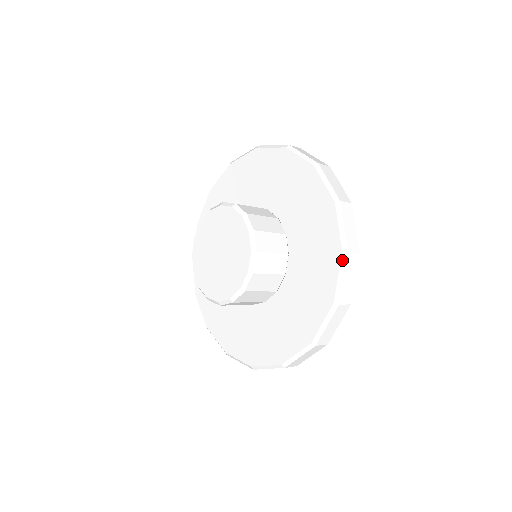
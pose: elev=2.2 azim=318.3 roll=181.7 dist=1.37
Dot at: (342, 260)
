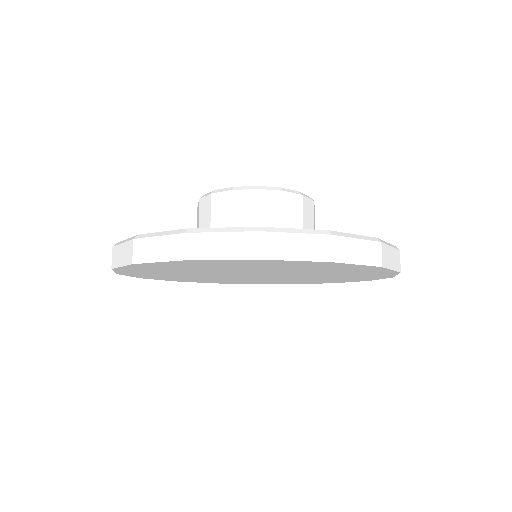
Dot at: occluded
